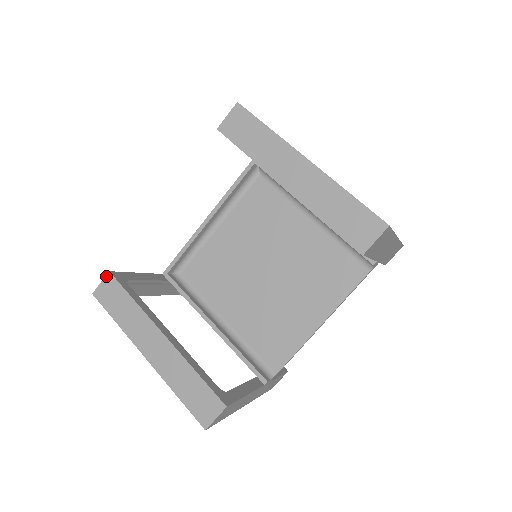
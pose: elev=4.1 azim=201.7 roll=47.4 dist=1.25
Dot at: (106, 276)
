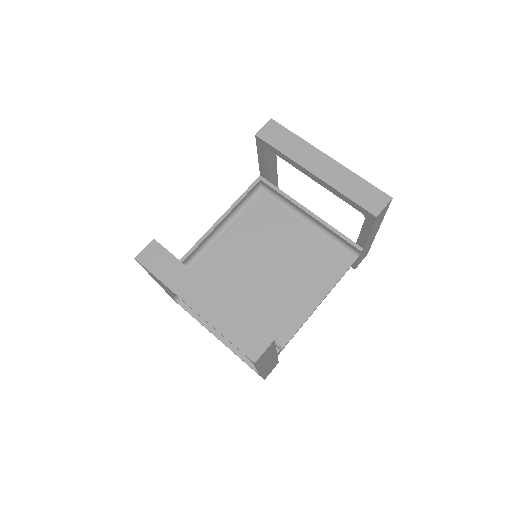
Dot at: (150, 243)
